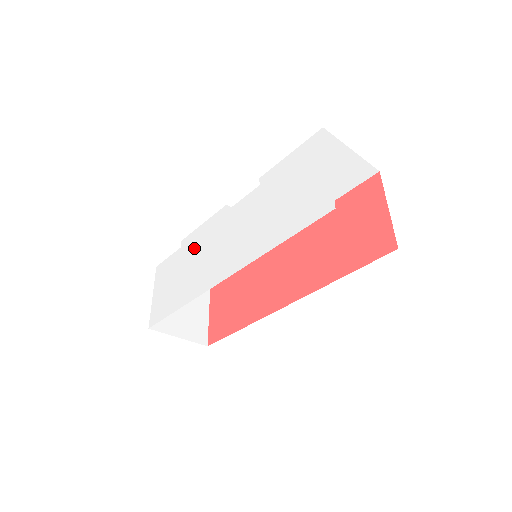
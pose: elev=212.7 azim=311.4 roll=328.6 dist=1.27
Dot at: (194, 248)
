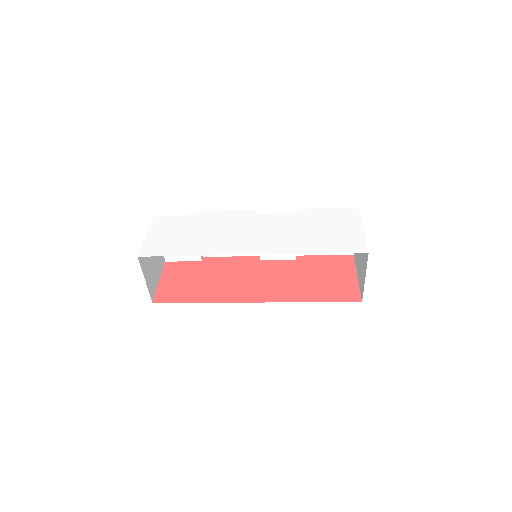
Dot at: (213, 222)
